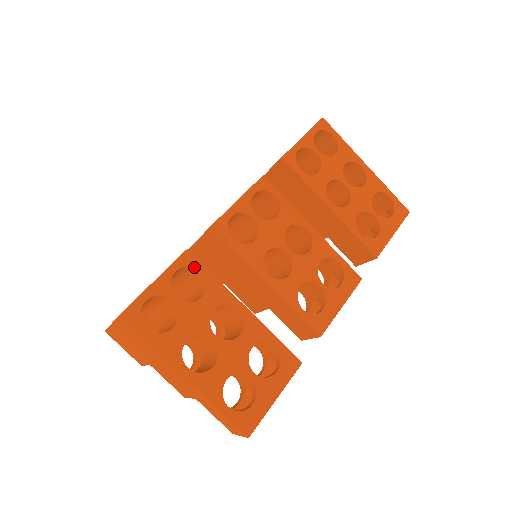
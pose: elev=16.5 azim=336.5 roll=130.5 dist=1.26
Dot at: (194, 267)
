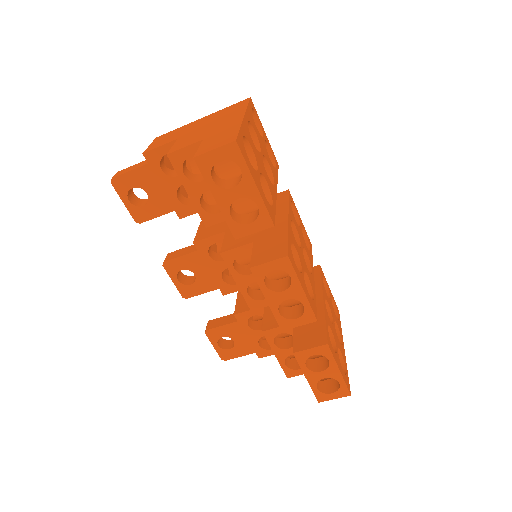
Dot at: (276, 164)
